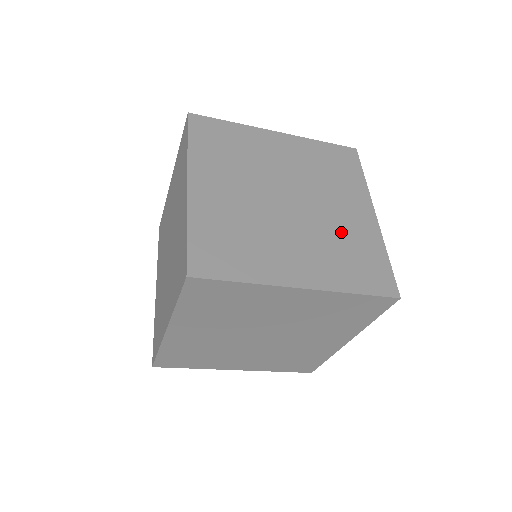
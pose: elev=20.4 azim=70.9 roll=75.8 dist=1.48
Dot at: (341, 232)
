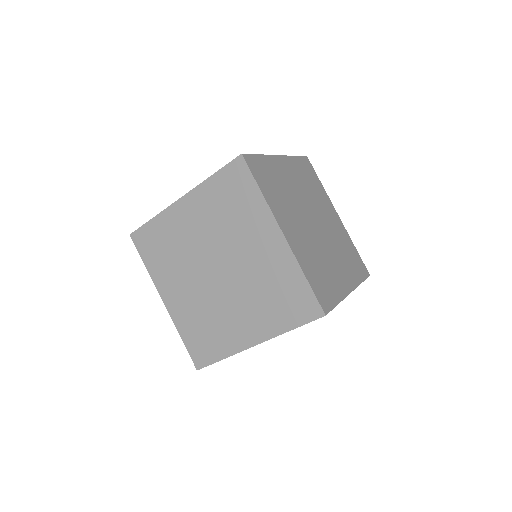
Dot at: (338, 238)
